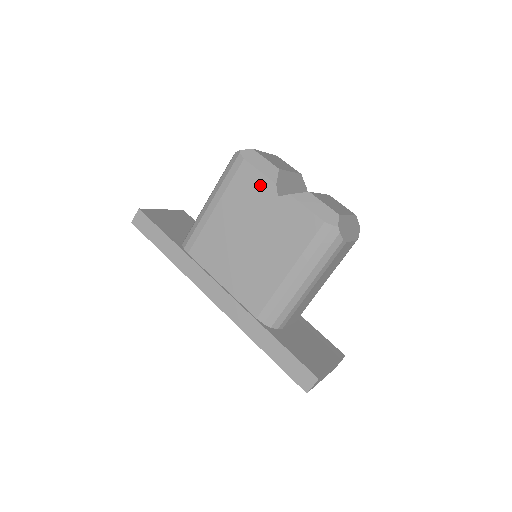
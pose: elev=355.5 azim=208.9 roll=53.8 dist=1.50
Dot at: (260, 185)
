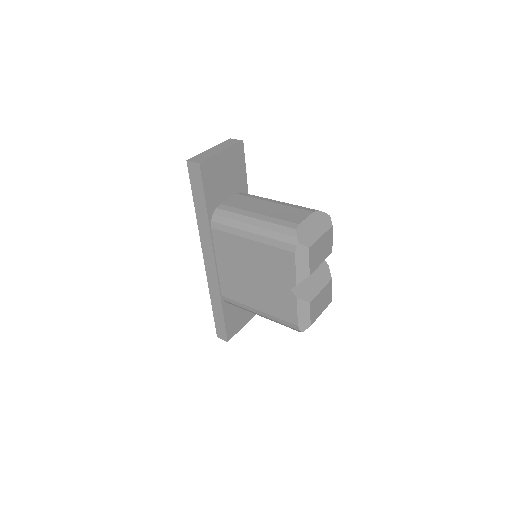
Dot at: (288, 273)
